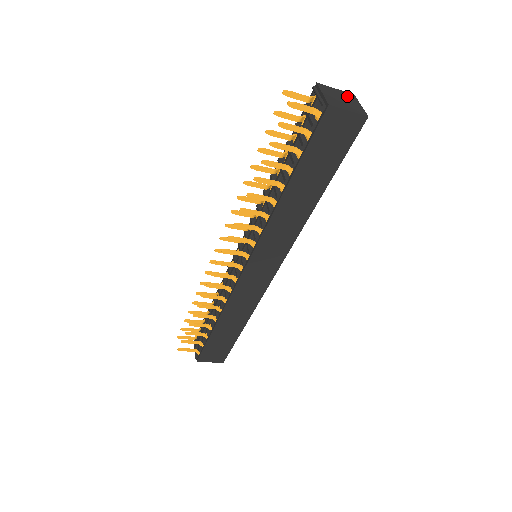
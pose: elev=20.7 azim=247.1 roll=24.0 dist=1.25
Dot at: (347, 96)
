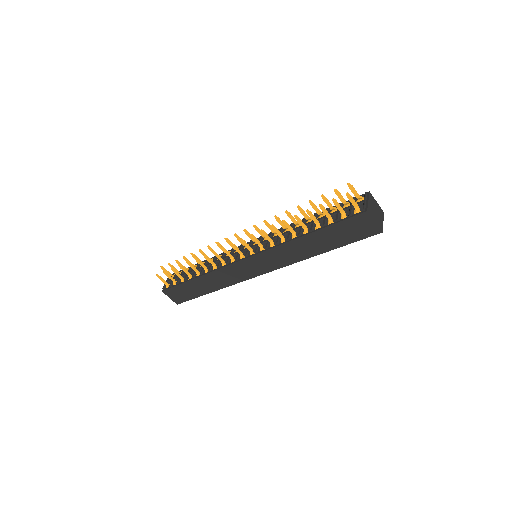
Dot at: (380, 211)
